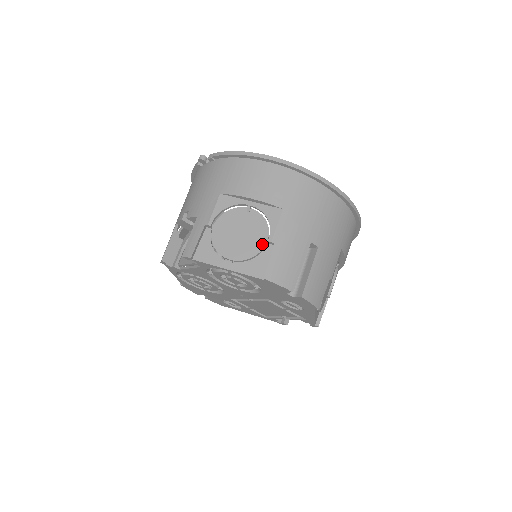
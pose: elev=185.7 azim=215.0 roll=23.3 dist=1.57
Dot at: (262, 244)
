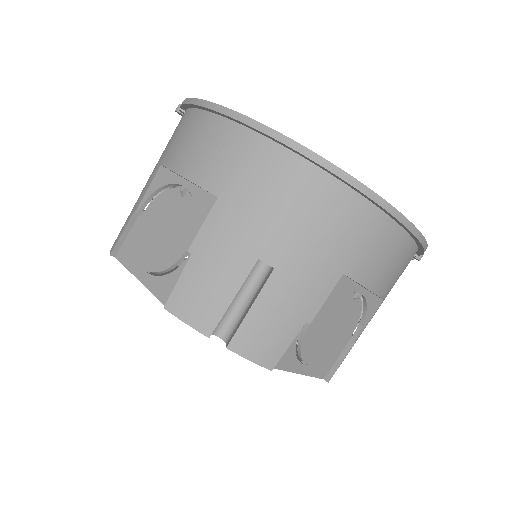
Dot at: (180, 251)
